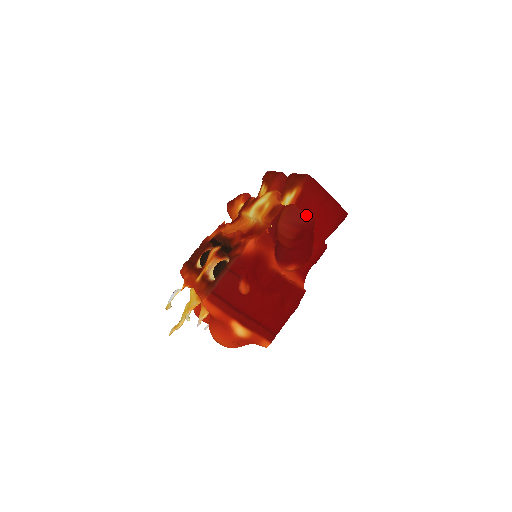
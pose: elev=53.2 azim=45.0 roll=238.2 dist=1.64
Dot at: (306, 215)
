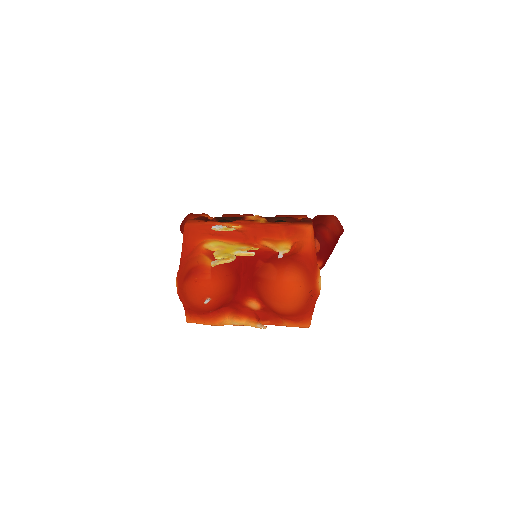
Dot at: occluded
